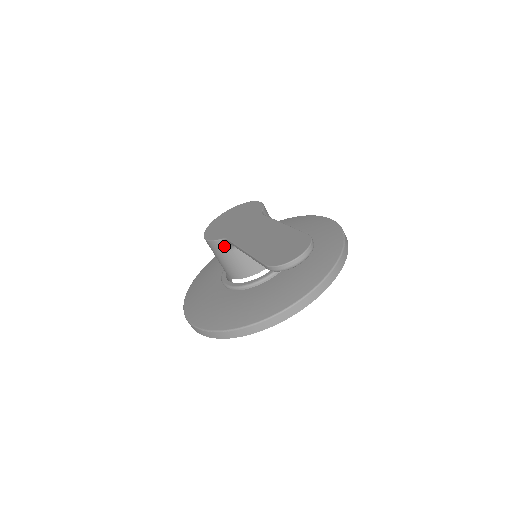
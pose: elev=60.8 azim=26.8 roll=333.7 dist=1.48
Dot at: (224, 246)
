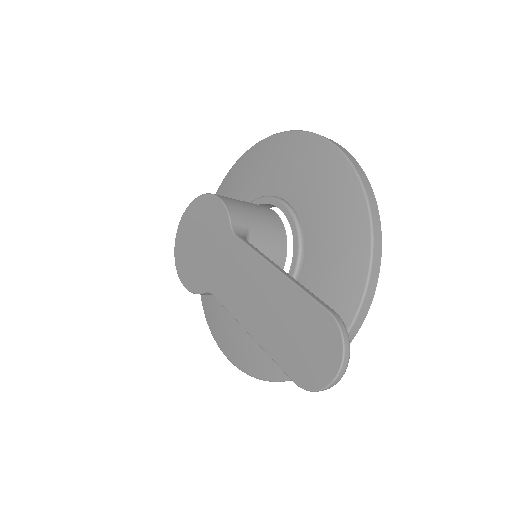
Dot at: occluded
